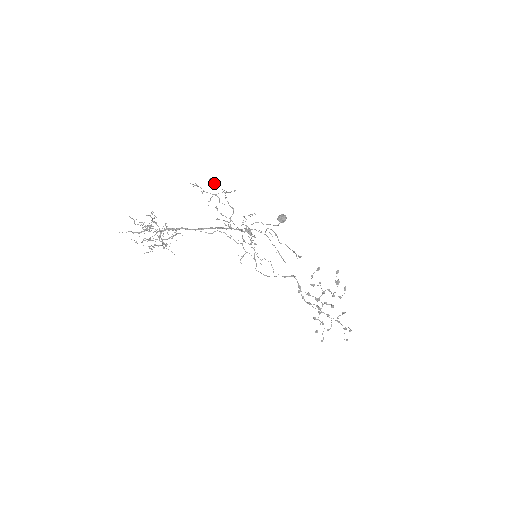
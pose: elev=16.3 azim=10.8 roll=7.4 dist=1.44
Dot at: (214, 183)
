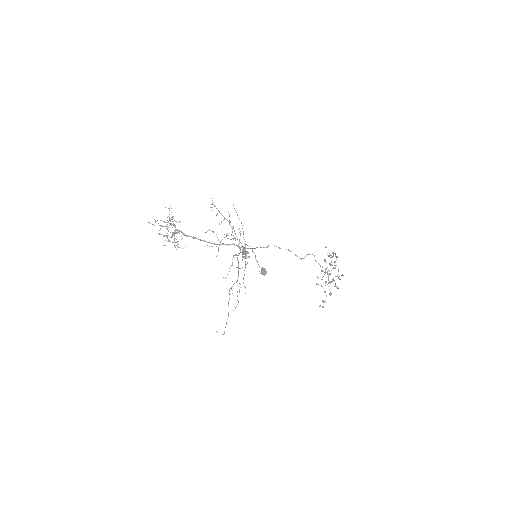
Dot at: (213, 231)
